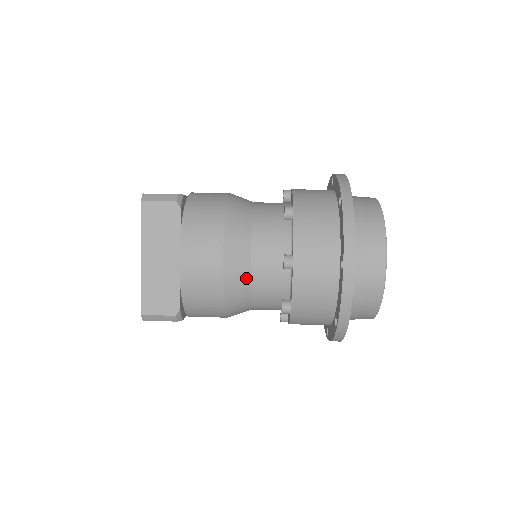
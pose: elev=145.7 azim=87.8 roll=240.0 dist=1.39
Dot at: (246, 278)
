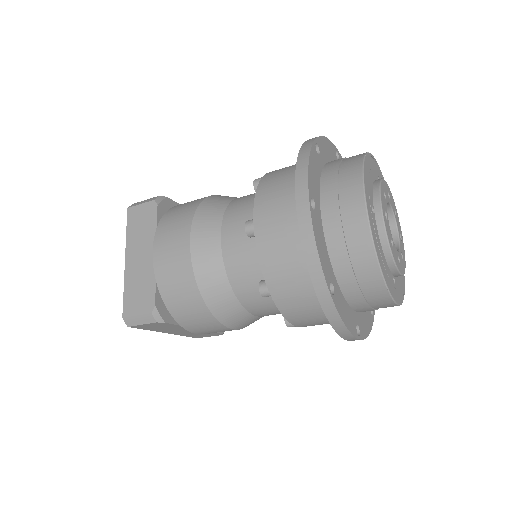
Dot at: (218, 260)
